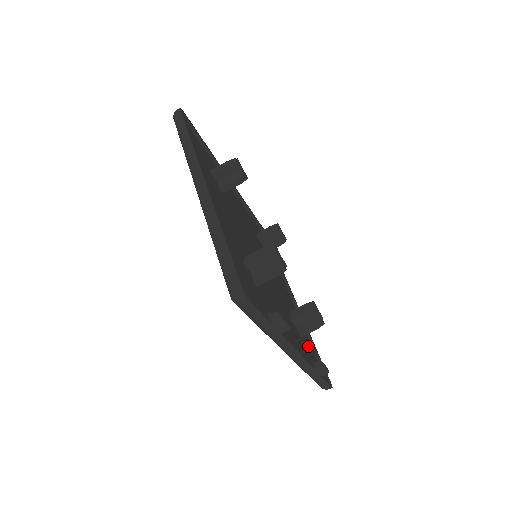
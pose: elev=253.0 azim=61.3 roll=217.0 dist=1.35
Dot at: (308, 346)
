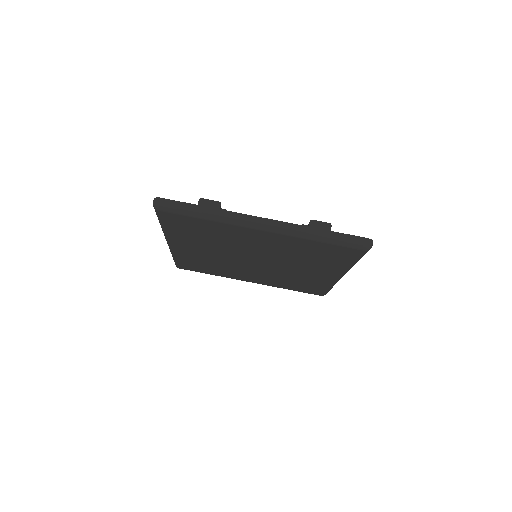
Dot at: occluded
